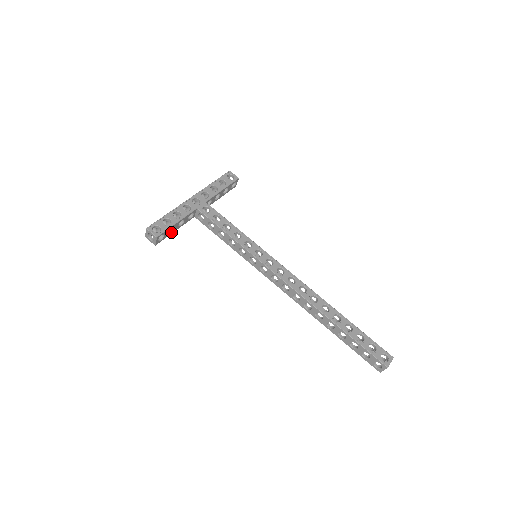
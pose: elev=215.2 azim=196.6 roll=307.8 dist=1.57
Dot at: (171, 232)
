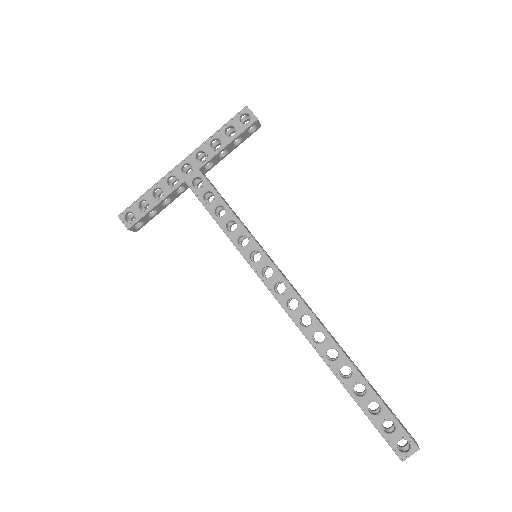
Dot at: (155, 214)
